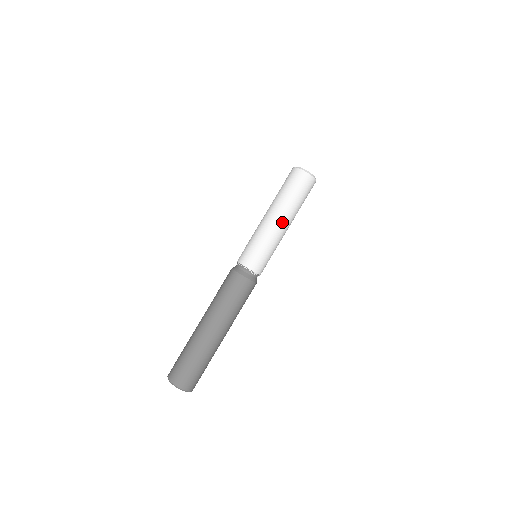
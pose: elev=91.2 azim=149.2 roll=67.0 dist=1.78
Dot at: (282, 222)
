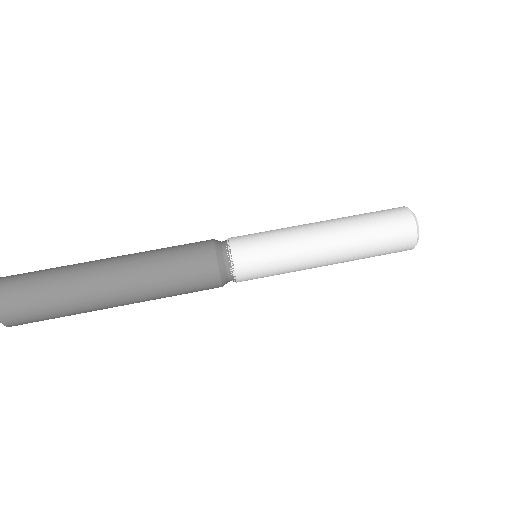
Dot at: (327, 238)
